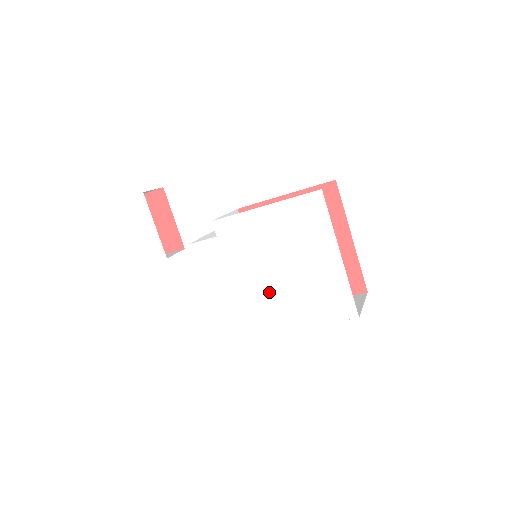
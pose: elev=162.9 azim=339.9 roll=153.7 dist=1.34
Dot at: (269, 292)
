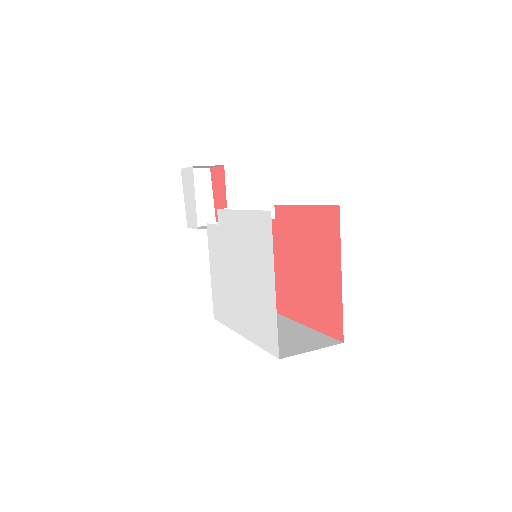
Dot at: (237, 294)
